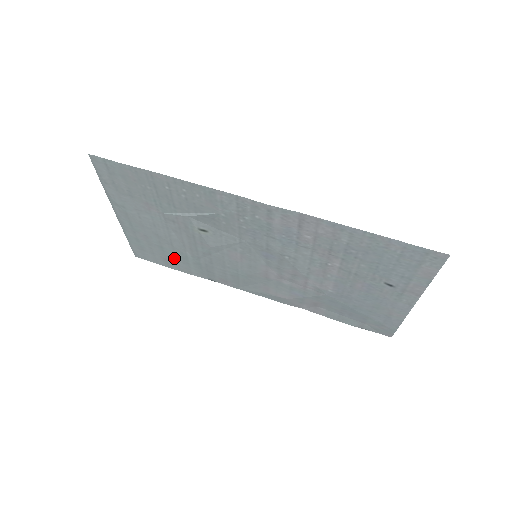
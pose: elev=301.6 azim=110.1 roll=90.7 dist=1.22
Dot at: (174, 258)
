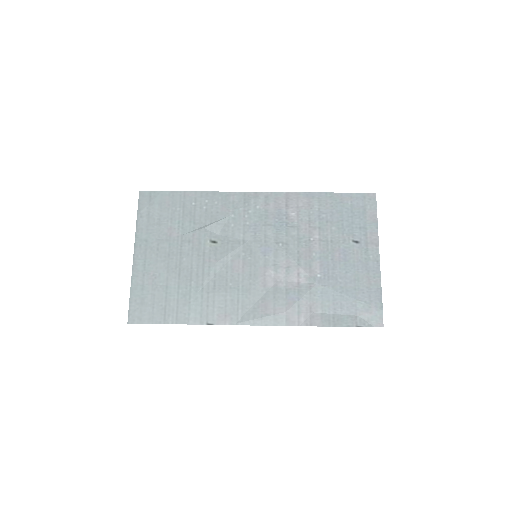
Dot at: (175, 301)
